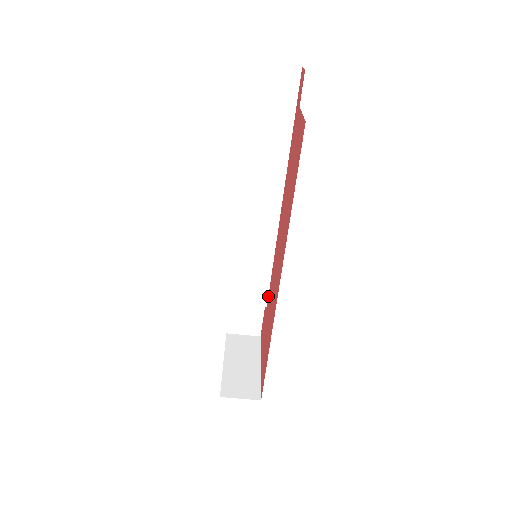
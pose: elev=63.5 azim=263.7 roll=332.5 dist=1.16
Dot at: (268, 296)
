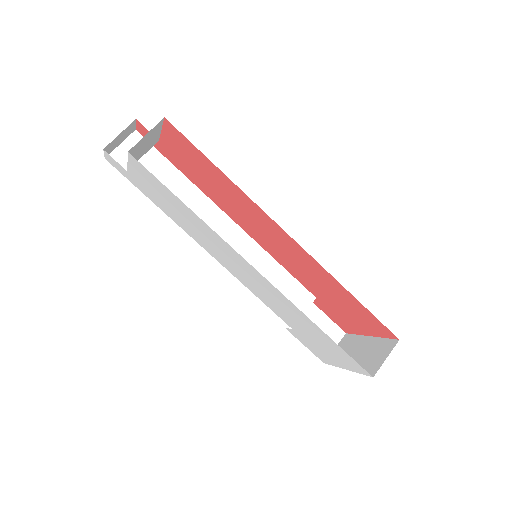
Dot at: (306, 288)
